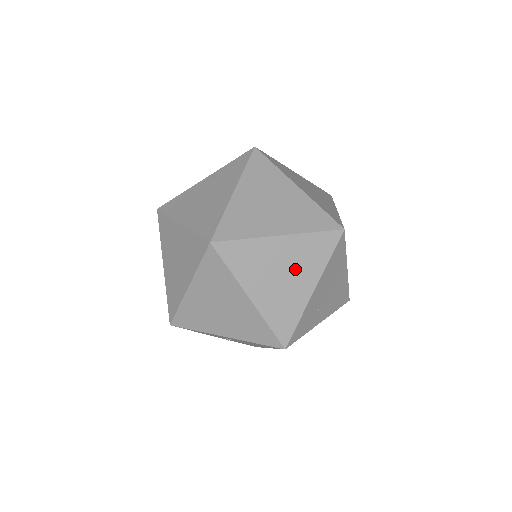
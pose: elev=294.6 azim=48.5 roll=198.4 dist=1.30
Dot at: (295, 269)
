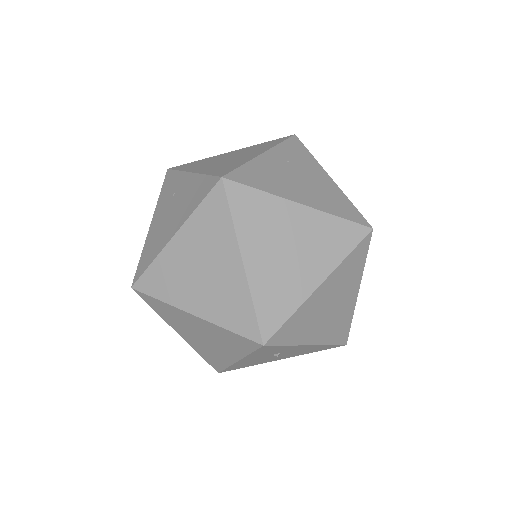
Dot at: occluded
